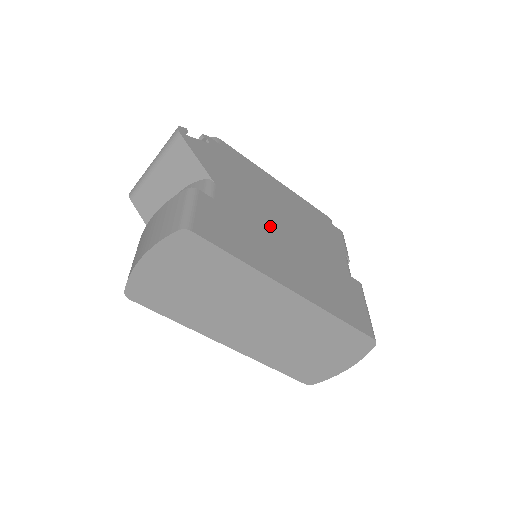
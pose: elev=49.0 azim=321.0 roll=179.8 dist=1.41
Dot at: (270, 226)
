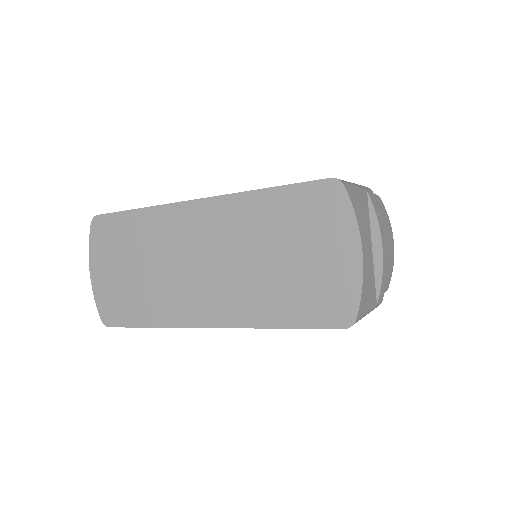
Dot at: occluded
